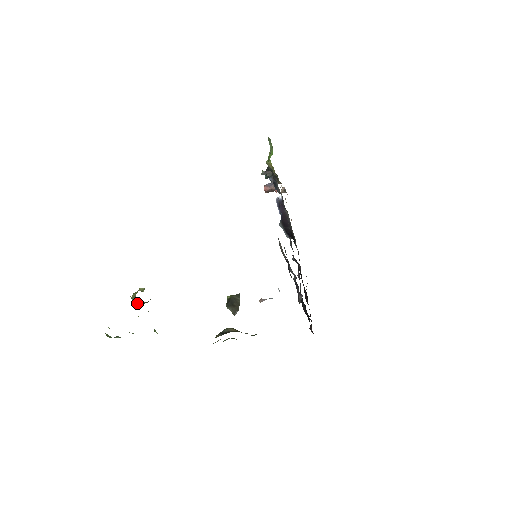
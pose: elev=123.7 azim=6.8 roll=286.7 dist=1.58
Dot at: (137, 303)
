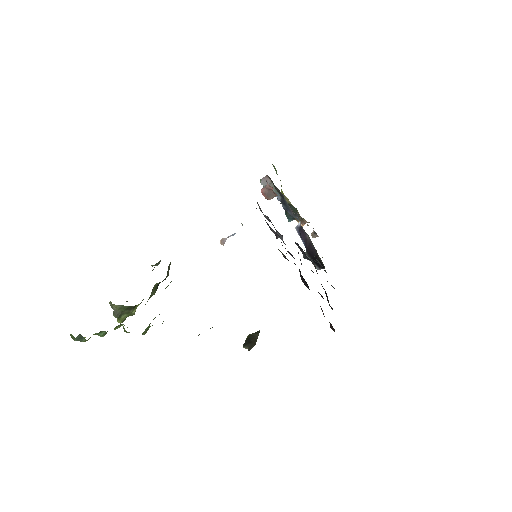
Dot at: (115, 309)
